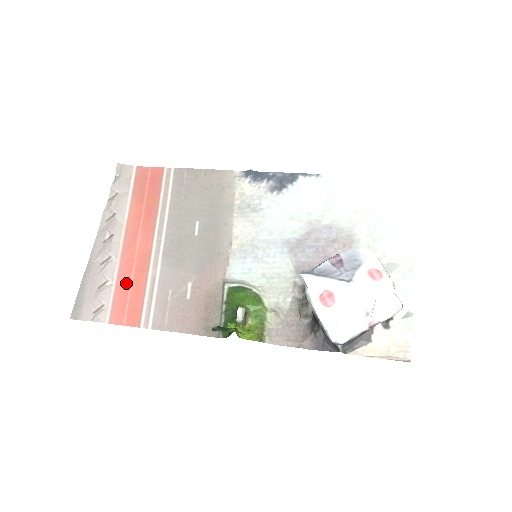
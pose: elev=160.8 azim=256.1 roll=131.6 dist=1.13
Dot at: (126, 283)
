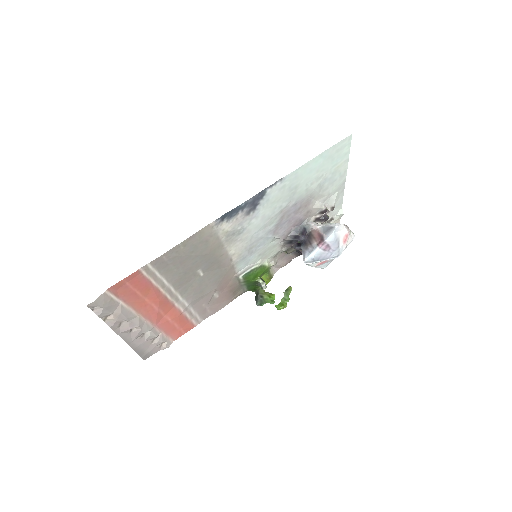
Dot at: (170, 326)
